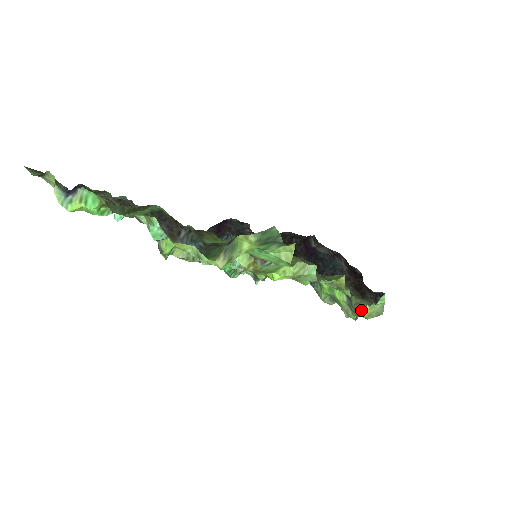
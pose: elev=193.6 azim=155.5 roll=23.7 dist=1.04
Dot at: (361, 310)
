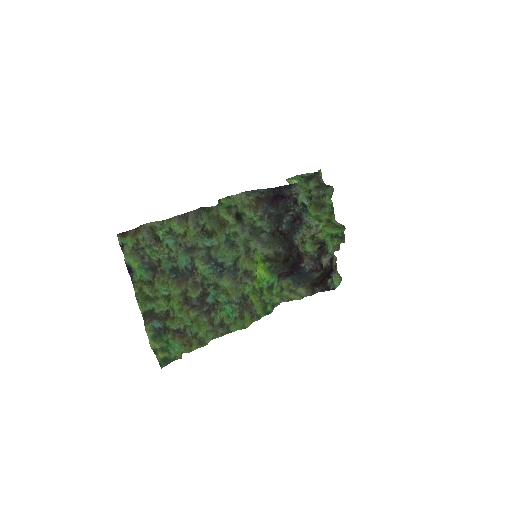
Dot at: (292, 300)
